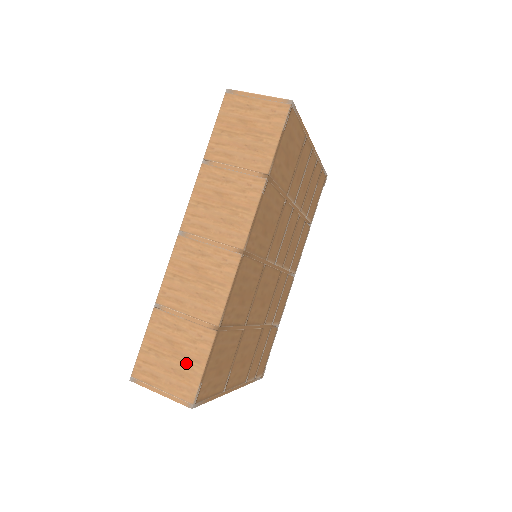
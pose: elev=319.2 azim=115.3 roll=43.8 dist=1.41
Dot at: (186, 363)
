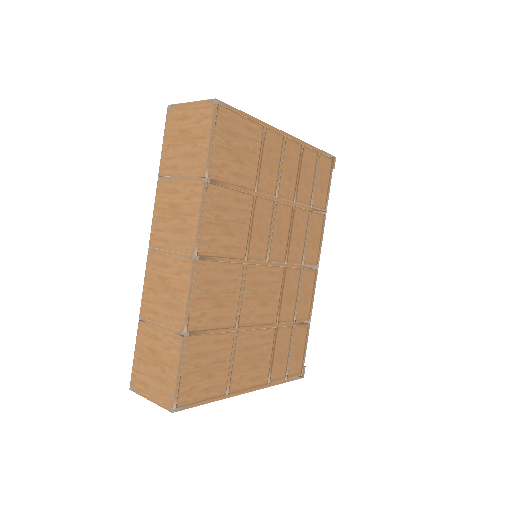
Dot at: (164, 370)
